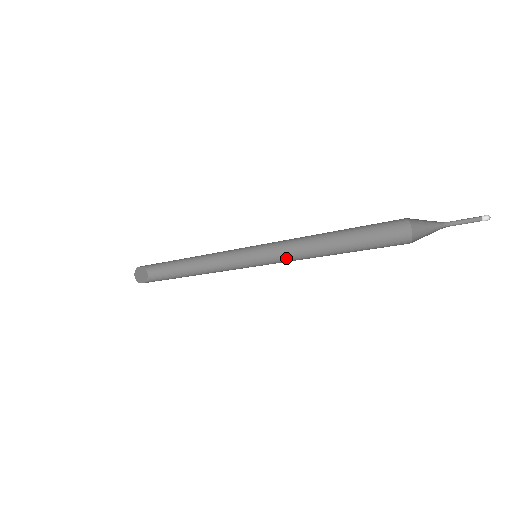
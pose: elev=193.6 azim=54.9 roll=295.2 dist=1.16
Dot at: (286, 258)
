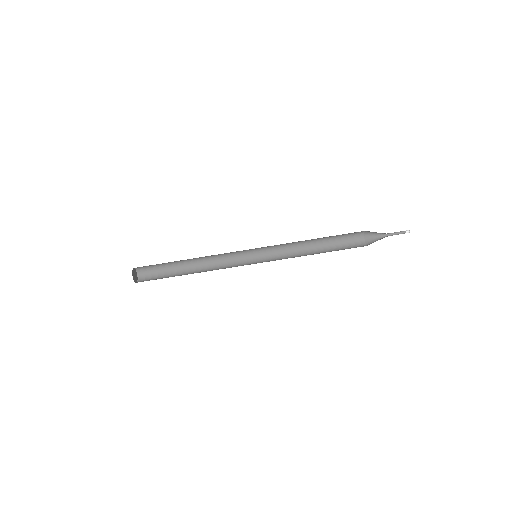
Dot at: occluded
